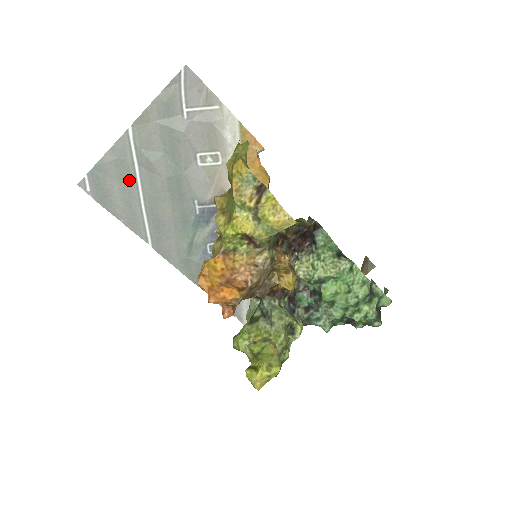
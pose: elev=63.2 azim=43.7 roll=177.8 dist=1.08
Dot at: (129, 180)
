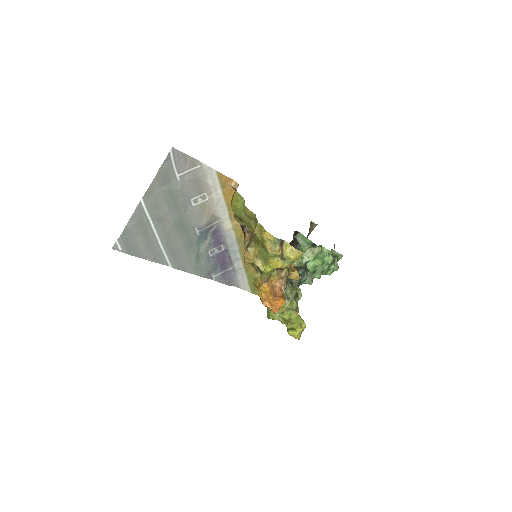
Dot at: (147, 232)
